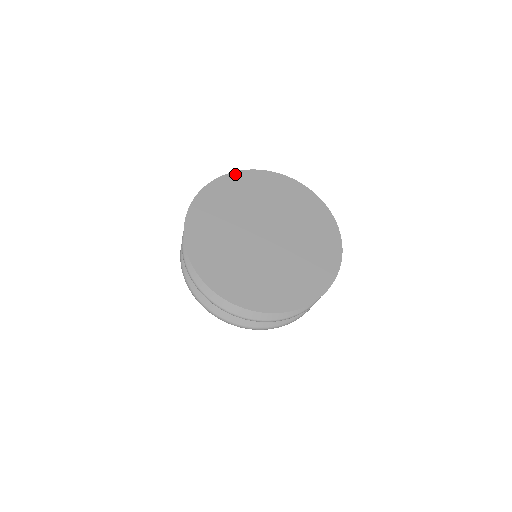
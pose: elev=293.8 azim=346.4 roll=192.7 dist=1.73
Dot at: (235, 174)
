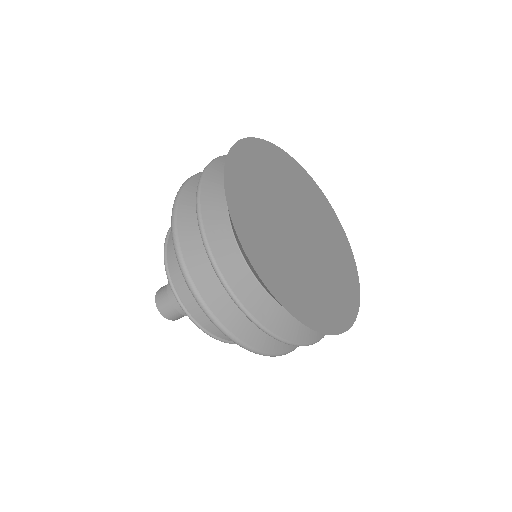
Dot at: (310, 177)
